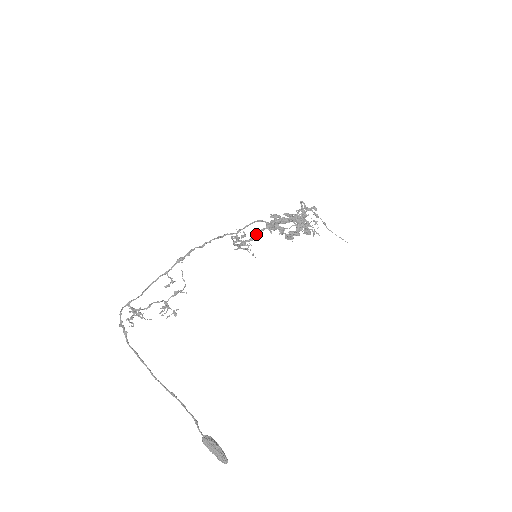
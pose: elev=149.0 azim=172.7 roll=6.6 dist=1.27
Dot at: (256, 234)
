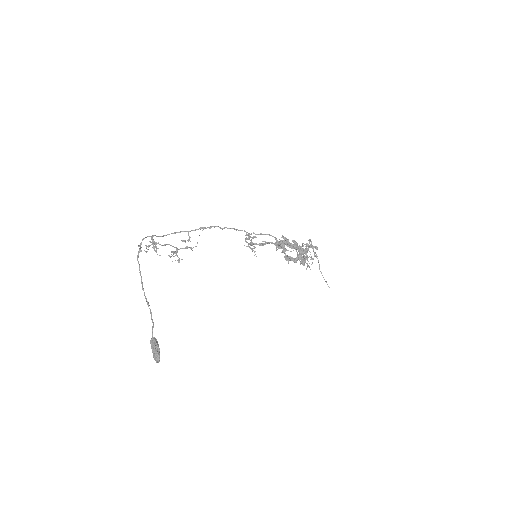
Dot at: (265, 243)
